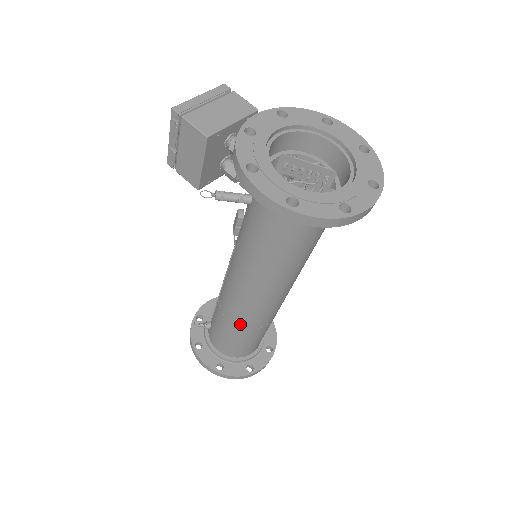
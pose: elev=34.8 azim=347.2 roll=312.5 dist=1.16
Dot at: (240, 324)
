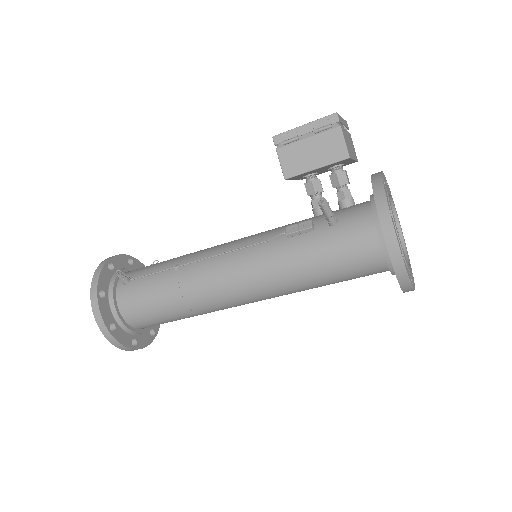
Dot at: (191, 302)
